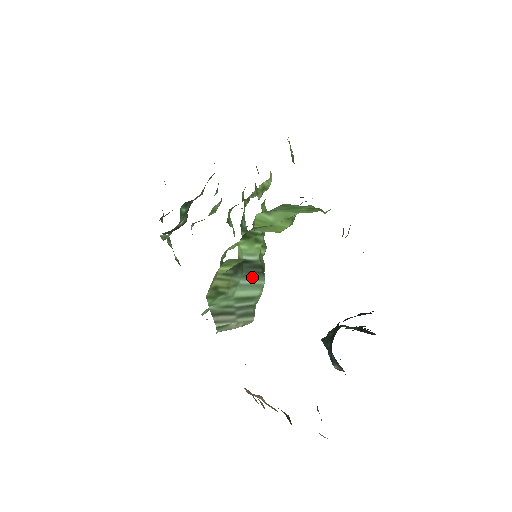
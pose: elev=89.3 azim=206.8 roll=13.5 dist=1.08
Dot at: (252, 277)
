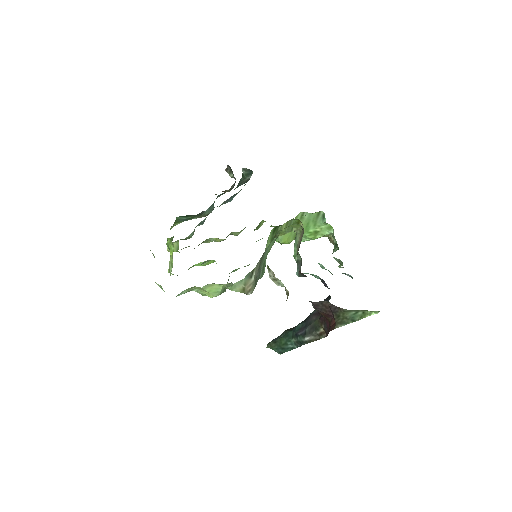
Dot at: (266, 258)
